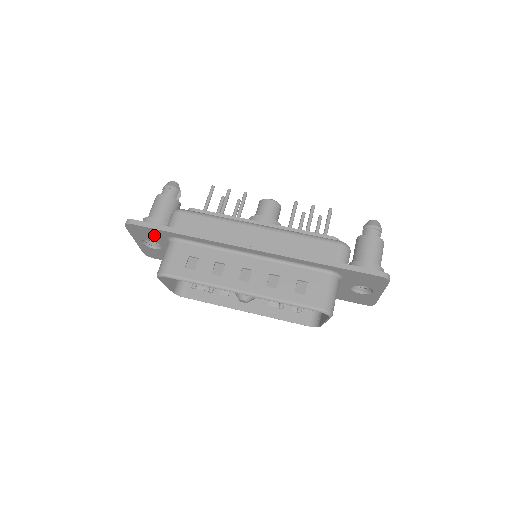
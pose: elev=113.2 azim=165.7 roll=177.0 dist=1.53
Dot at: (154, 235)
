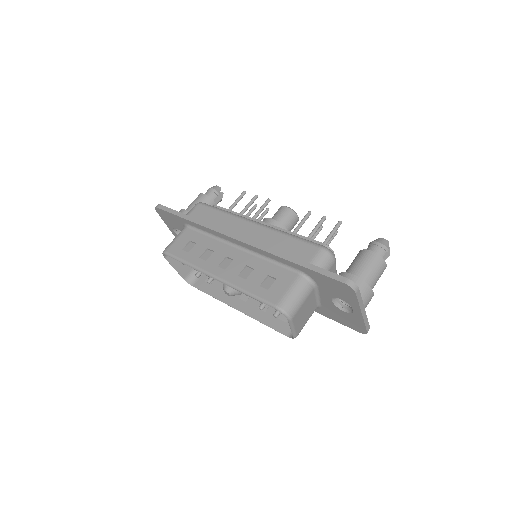
Dot at: (175, 222)
